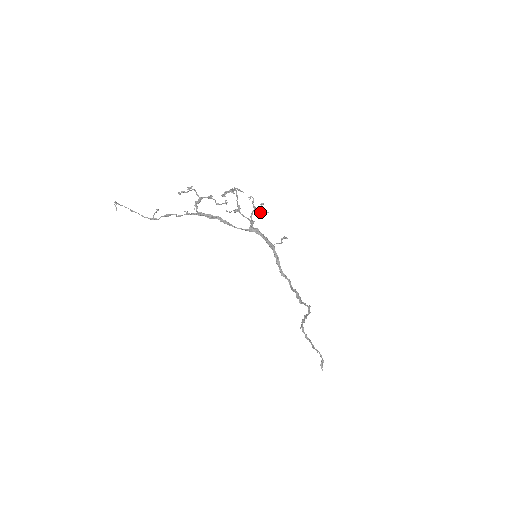
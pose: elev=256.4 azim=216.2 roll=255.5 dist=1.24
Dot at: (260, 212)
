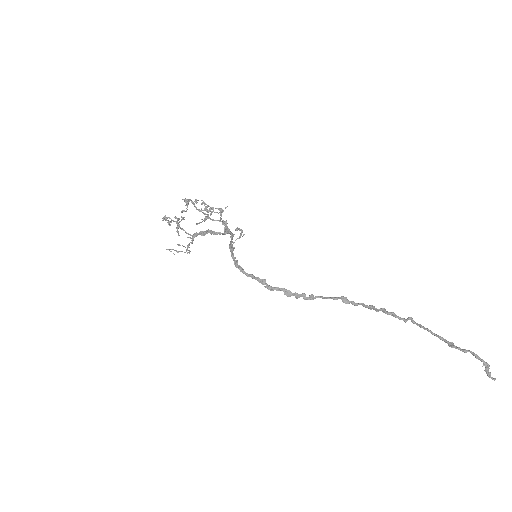
Dot at: (207, 212)
